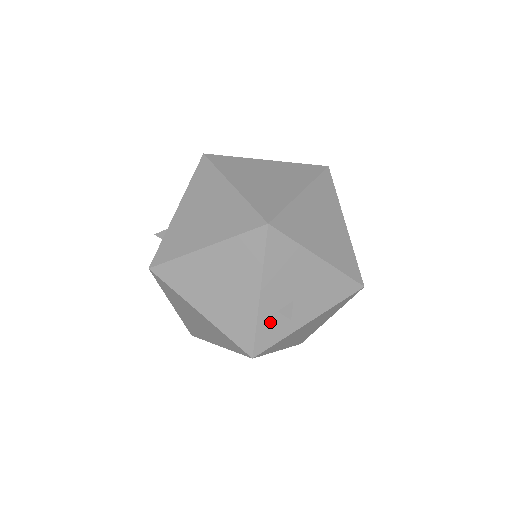
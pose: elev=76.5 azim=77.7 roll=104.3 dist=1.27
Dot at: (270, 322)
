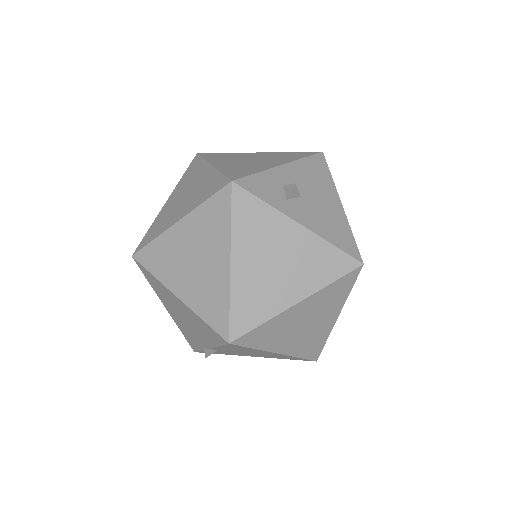
Dot at: (271, 183)
